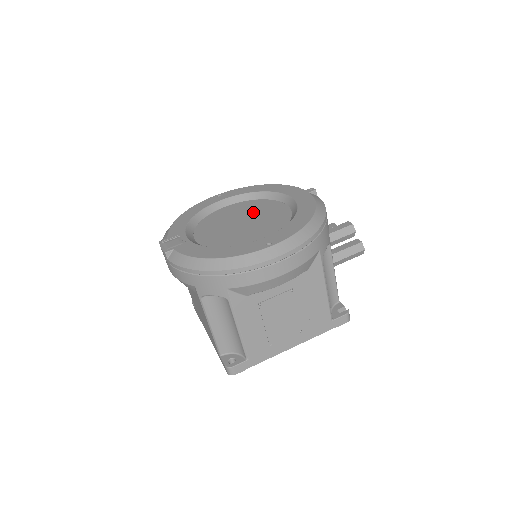
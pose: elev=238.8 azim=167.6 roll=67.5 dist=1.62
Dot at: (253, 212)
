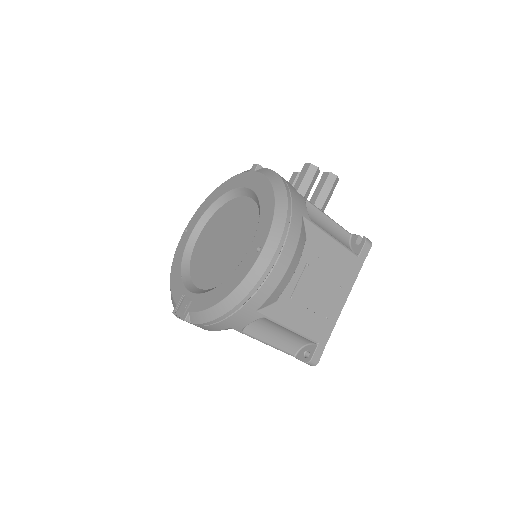
Dot at: (224, 225)
